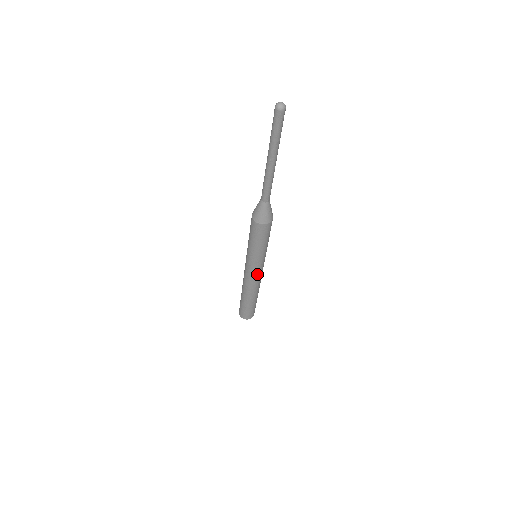
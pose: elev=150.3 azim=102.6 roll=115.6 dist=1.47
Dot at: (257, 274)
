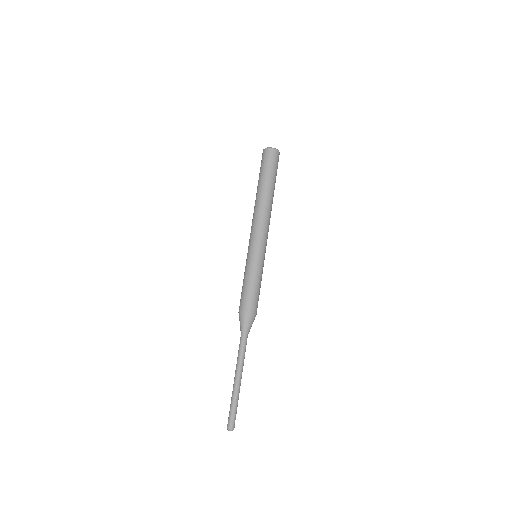
Dot at: occluded
